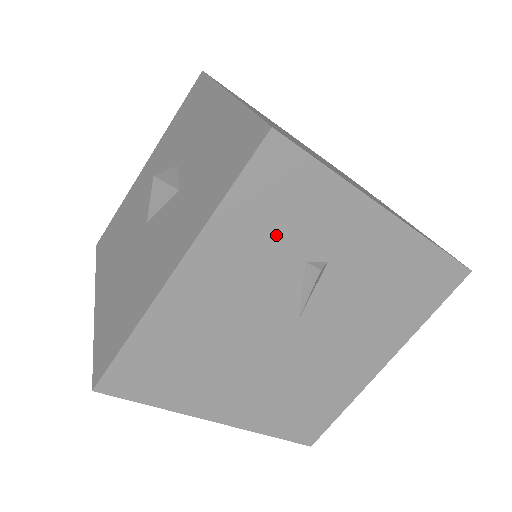
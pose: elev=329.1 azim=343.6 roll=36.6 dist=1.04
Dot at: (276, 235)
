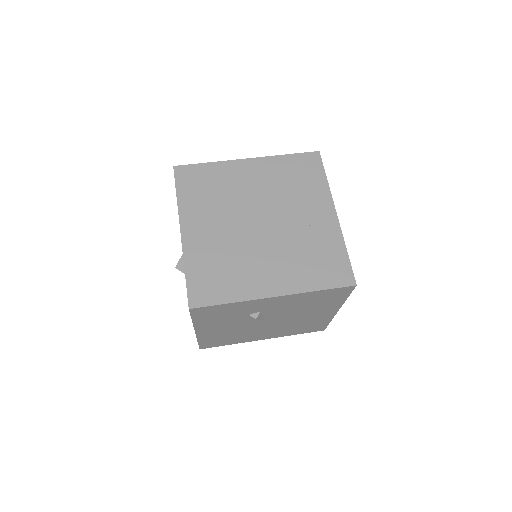
Dot at: (226, 317)
